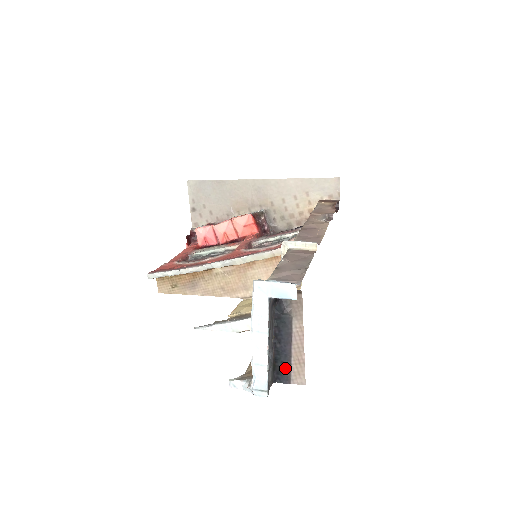
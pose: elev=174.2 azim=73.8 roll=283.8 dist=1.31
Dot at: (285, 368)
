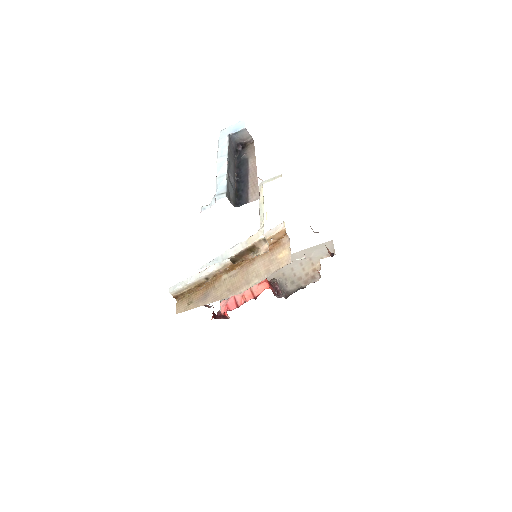
Dot at: (244, 193)
